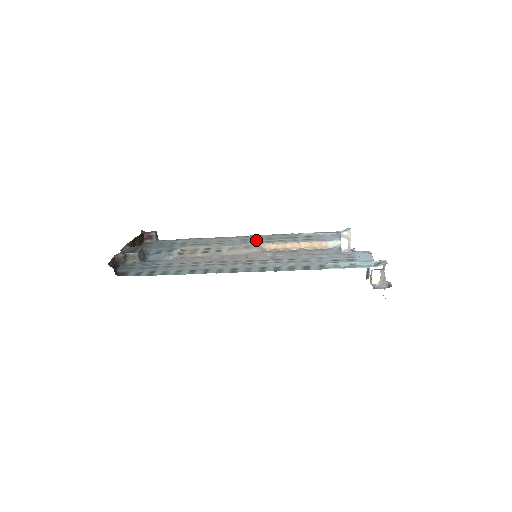
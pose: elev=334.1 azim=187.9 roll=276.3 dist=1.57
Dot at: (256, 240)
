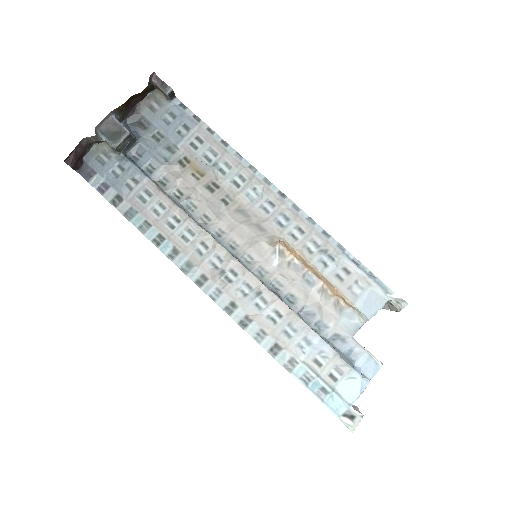
Dot at: (282, 219)
